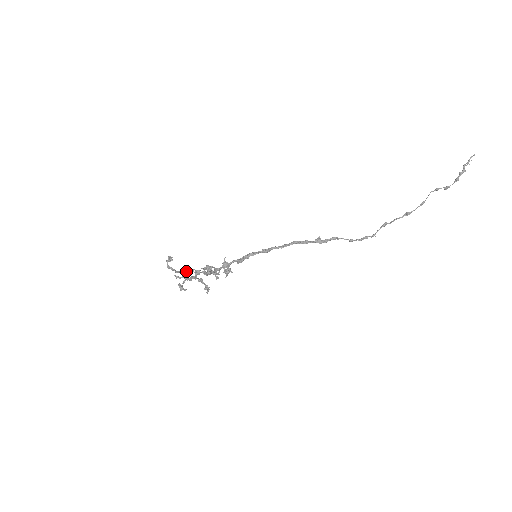
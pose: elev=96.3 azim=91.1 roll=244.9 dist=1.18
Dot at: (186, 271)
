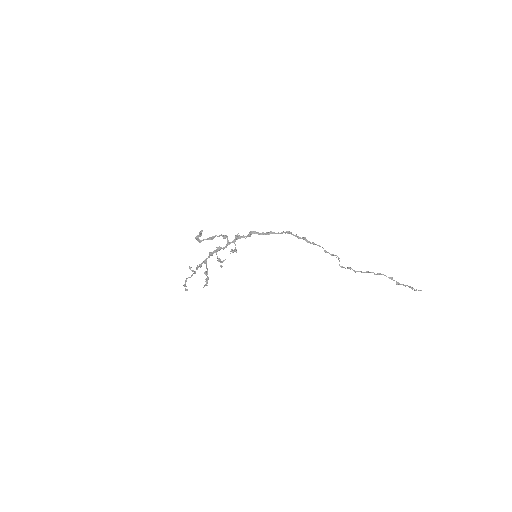
Dot at: (208, 238)
